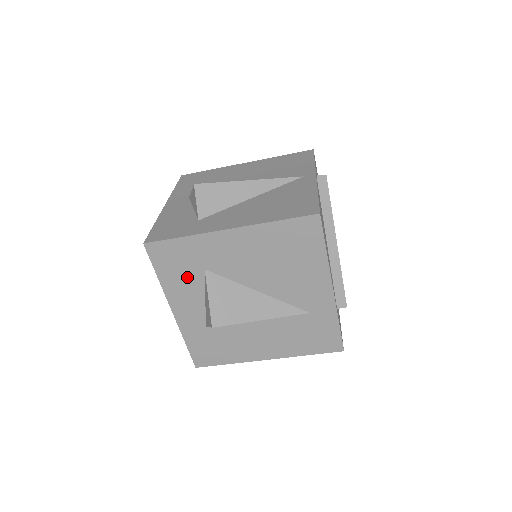
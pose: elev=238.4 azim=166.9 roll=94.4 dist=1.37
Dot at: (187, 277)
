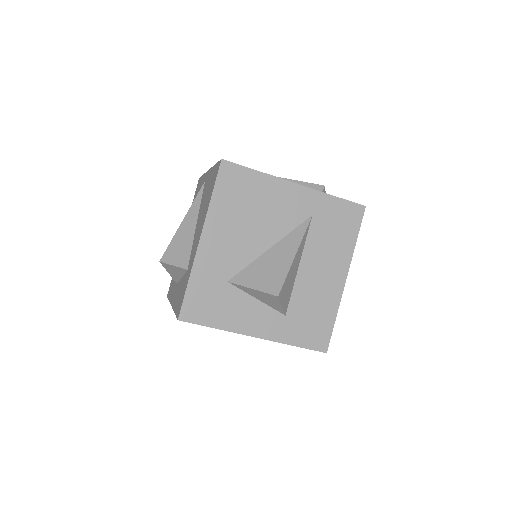
Dot at: (228, 302)
